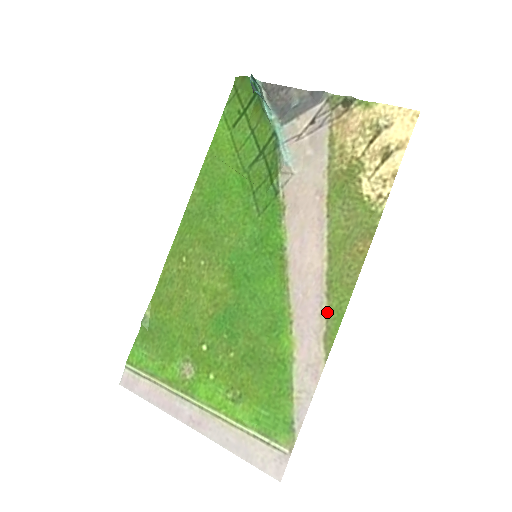
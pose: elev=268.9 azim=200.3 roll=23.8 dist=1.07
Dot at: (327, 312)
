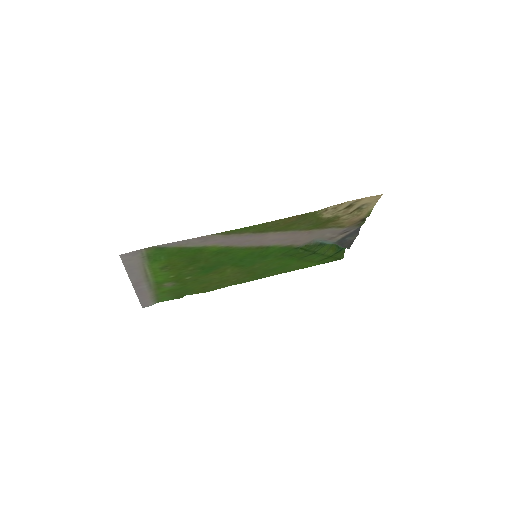
Dot at: (244, 233)
